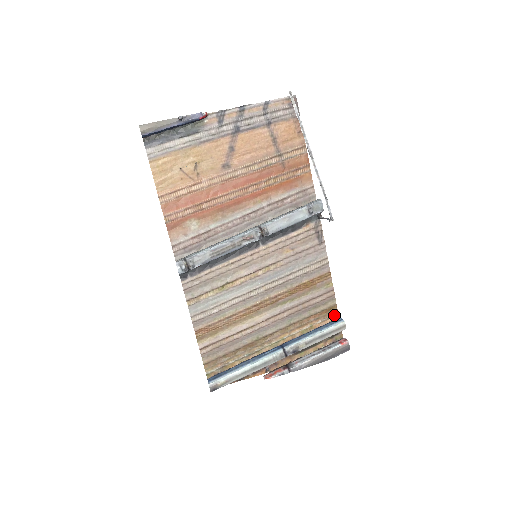
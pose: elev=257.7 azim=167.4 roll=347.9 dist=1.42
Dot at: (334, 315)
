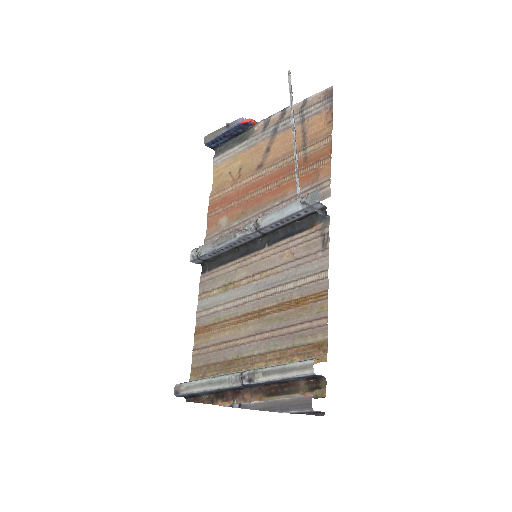
Dot at: (321, 356)
